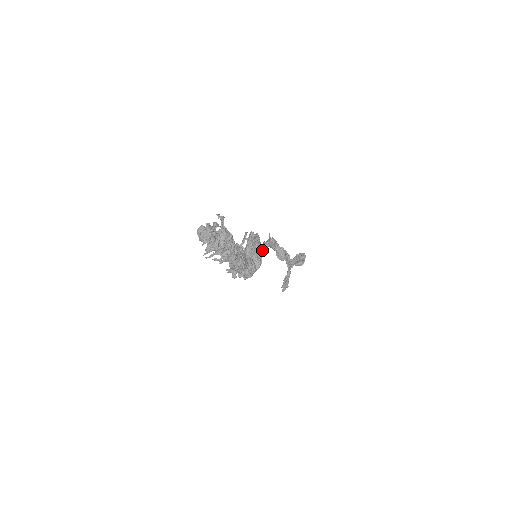
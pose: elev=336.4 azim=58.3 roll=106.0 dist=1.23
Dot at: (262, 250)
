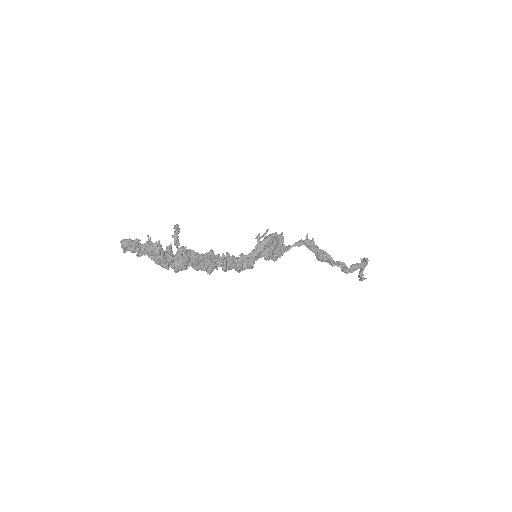
Dot at: (287, 248)
